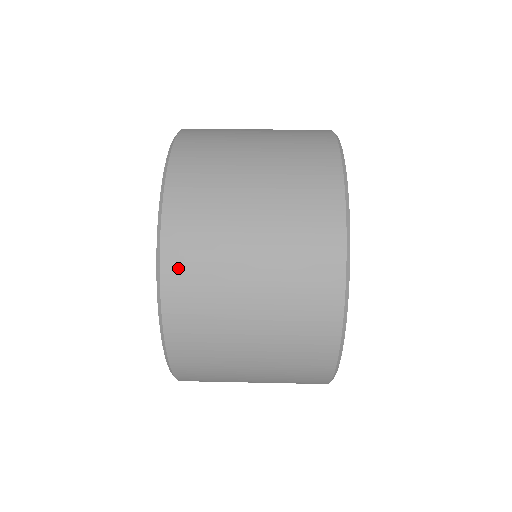
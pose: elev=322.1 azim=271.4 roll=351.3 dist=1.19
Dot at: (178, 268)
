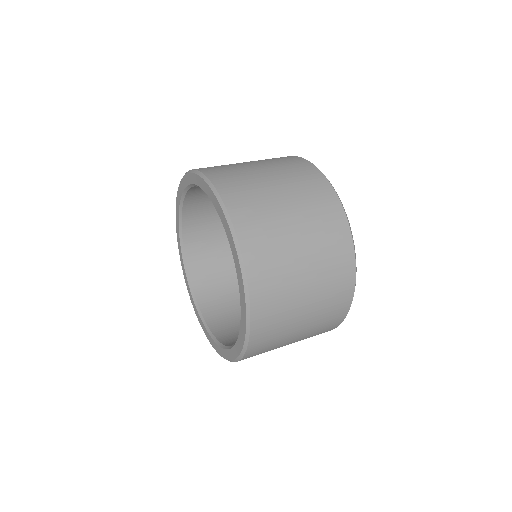
Dot at: (247, 230)
